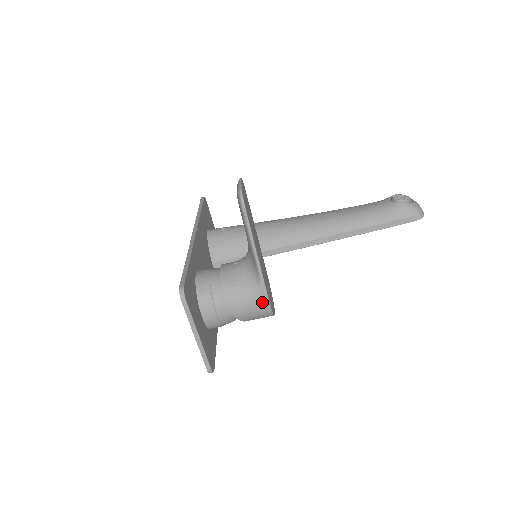
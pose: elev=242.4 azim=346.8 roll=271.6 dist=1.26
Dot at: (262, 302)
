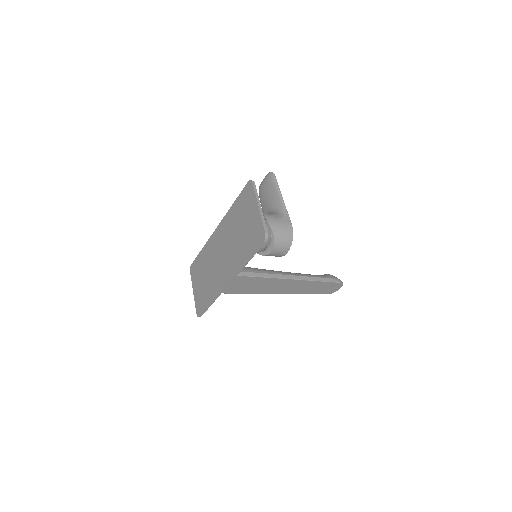
Dot at: (288, 223)
